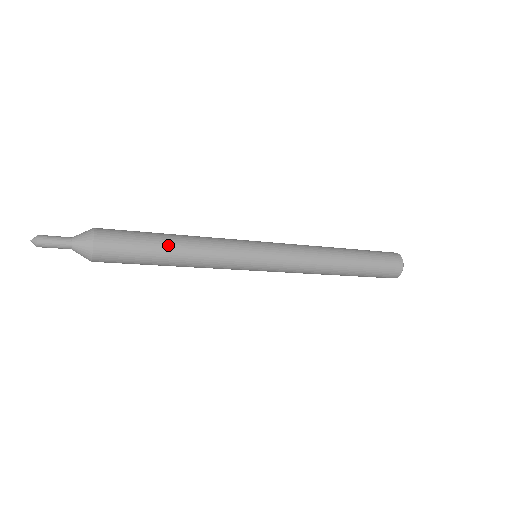
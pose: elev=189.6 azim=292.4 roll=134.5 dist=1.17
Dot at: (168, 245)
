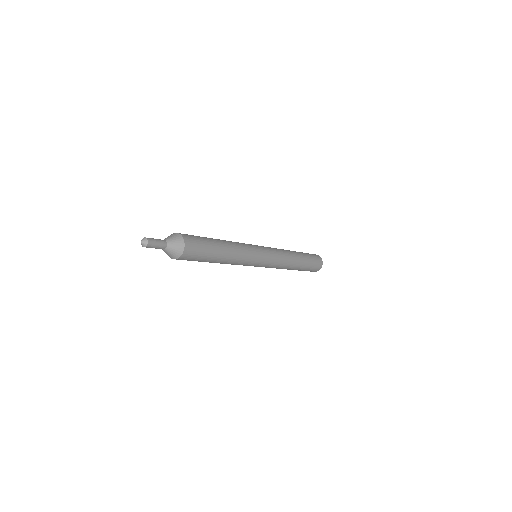
Dot at: (221, 245)
